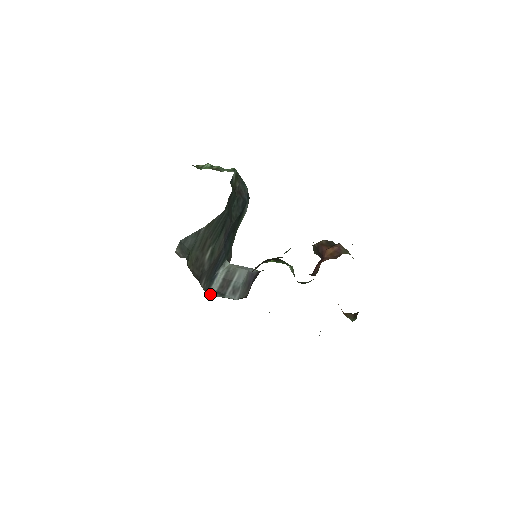
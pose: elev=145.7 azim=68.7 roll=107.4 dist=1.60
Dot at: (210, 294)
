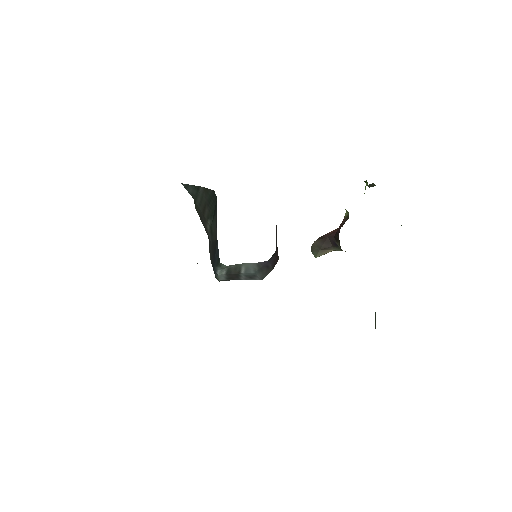
Dot at: (219, 281)
